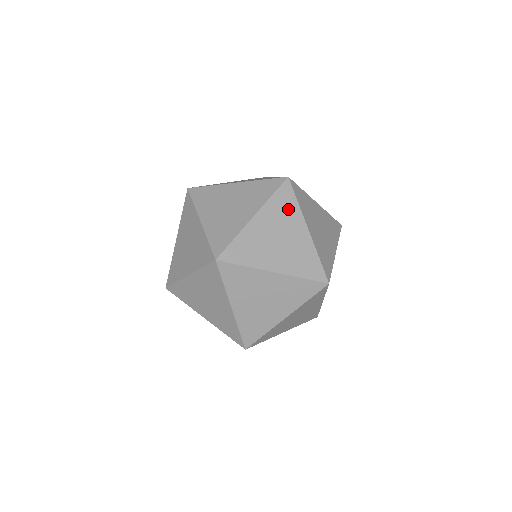
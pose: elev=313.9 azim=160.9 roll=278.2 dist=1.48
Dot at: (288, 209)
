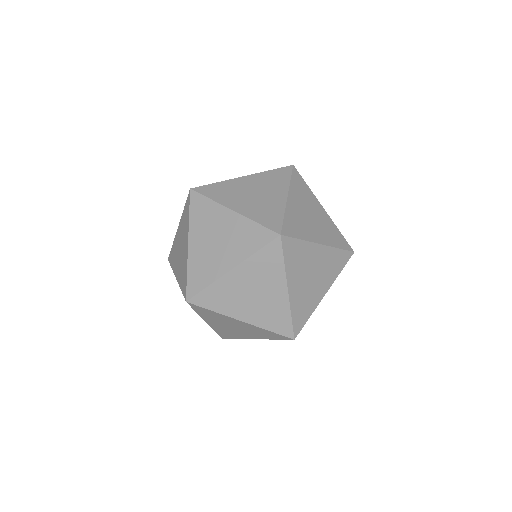
Dot at: (305, 191)
